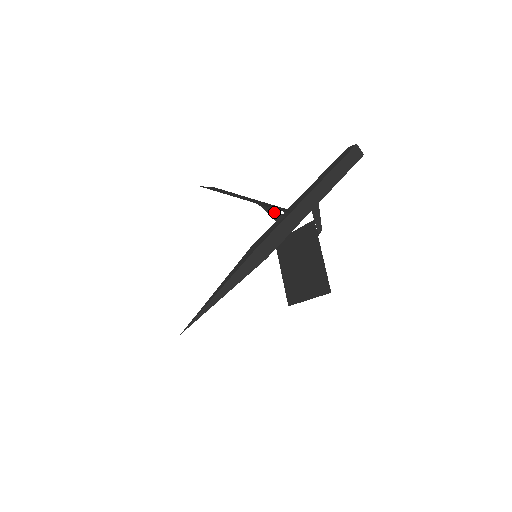
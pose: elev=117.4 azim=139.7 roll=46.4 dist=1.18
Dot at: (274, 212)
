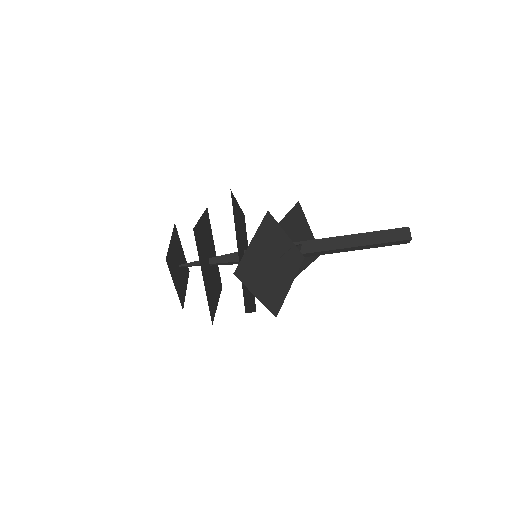
Dot at: occluded
